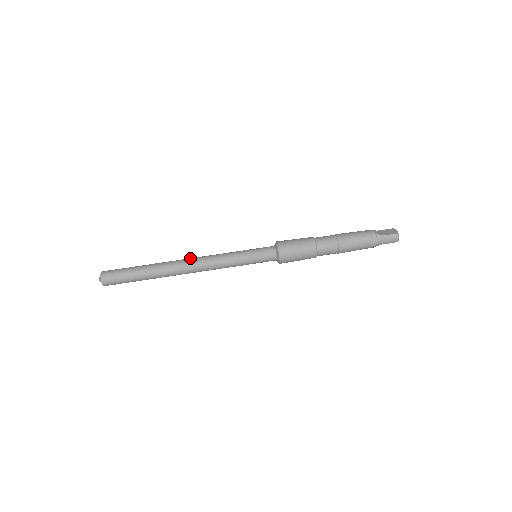
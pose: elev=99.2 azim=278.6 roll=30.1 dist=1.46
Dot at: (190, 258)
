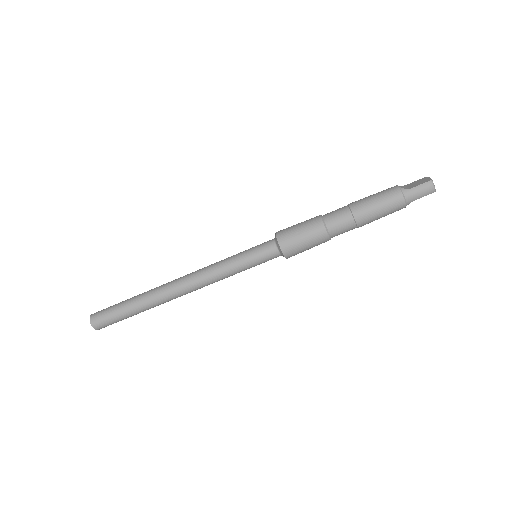
Dot at: (181, 277)
